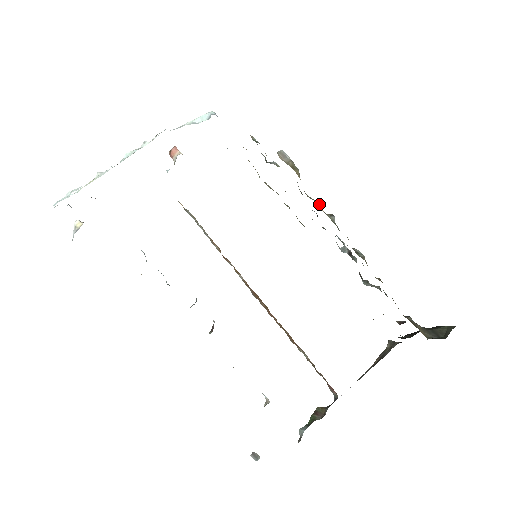
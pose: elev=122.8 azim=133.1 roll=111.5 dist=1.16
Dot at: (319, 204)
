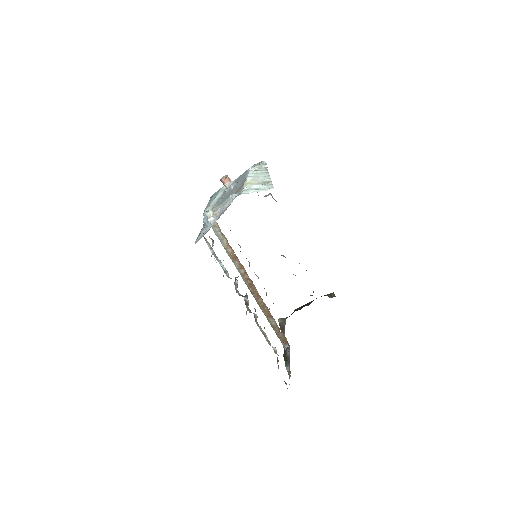
Dot at: occluded
